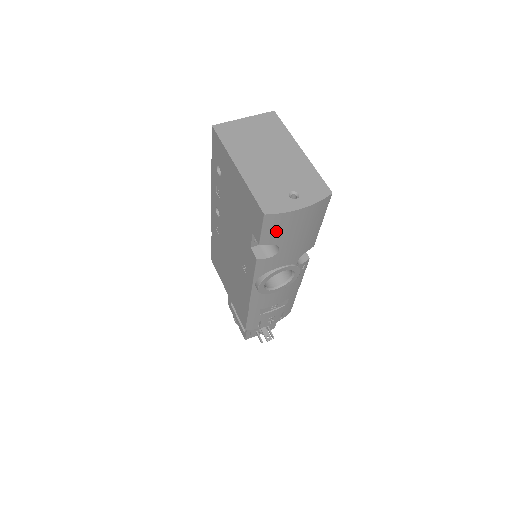
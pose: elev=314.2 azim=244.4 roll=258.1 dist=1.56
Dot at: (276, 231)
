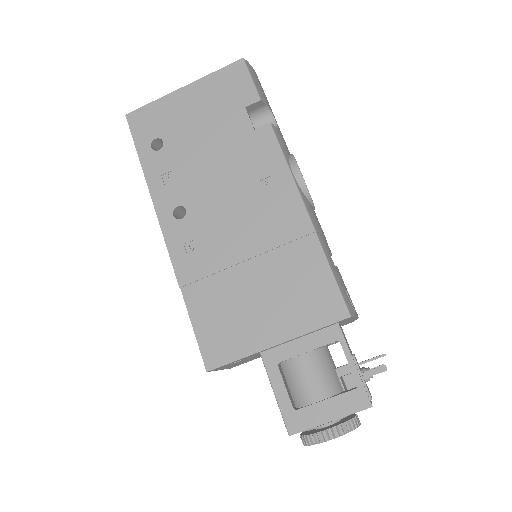
Dot at: (260, 88)
